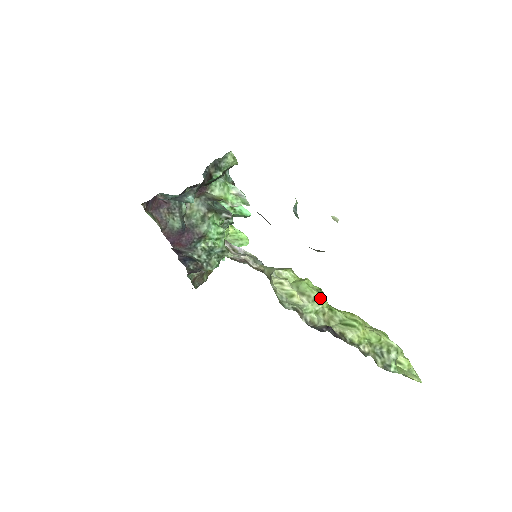
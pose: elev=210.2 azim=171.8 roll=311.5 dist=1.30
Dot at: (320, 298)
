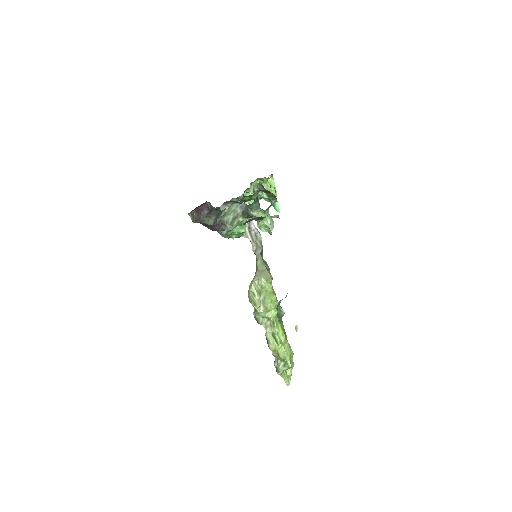
Dot at: (273, 312)
